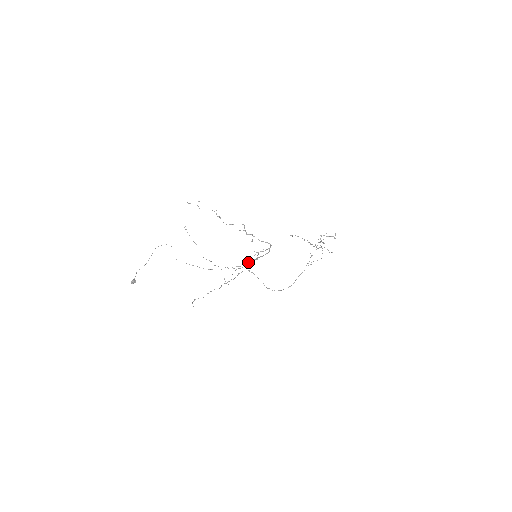
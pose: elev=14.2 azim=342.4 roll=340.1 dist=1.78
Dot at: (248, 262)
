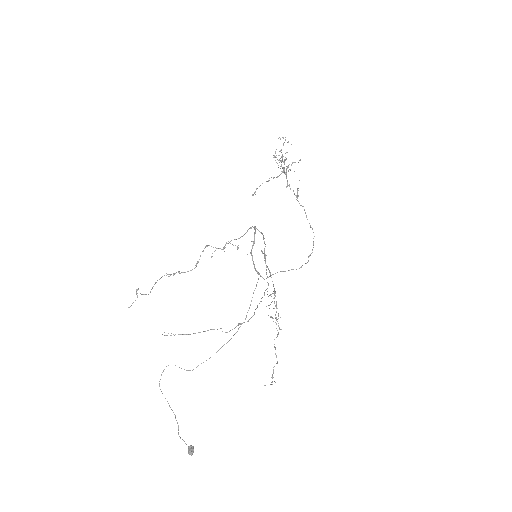
Dot at: occluded
